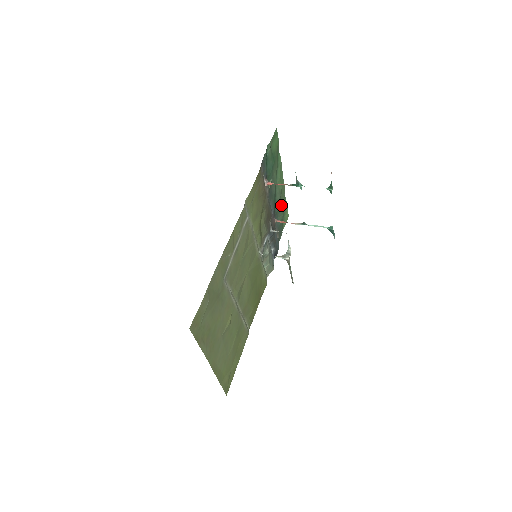
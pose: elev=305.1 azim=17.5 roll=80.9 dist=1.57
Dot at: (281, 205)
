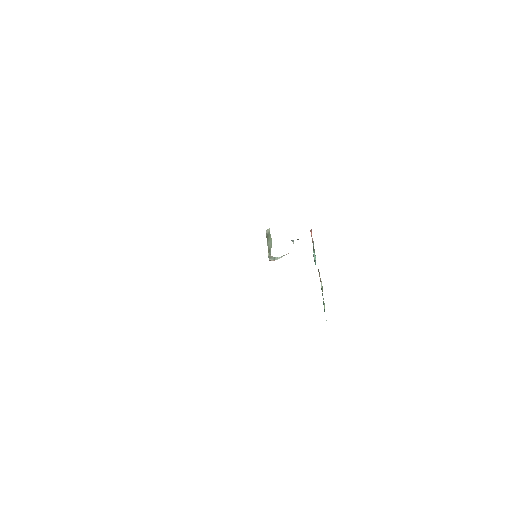
Dot at: occluded
